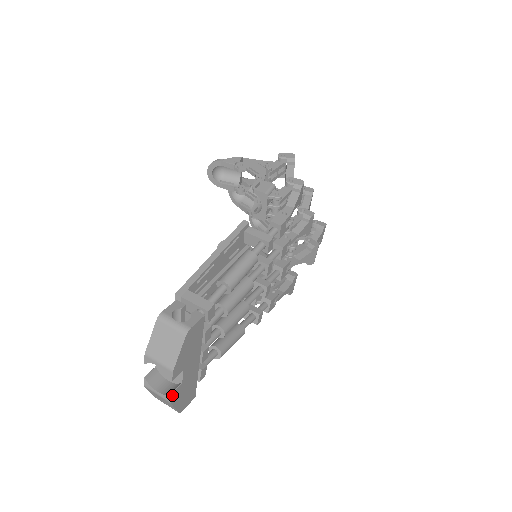
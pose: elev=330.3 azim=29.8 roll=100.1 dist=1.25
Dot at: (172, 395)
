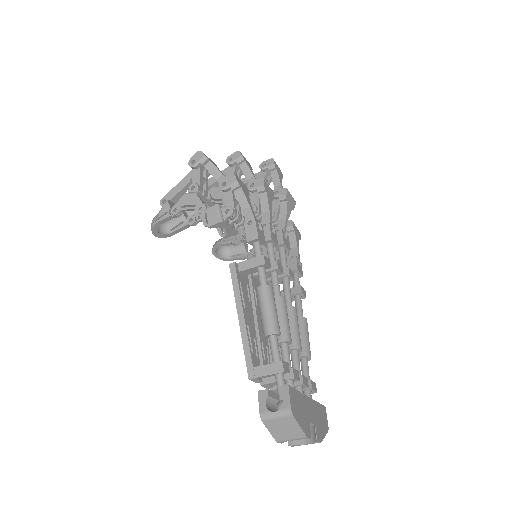
Dot at: (318, 440)
